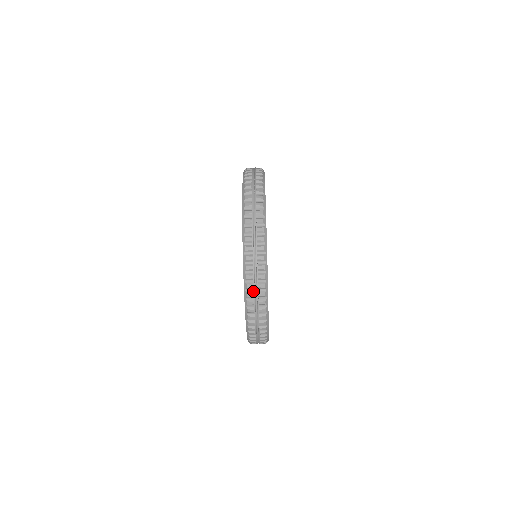
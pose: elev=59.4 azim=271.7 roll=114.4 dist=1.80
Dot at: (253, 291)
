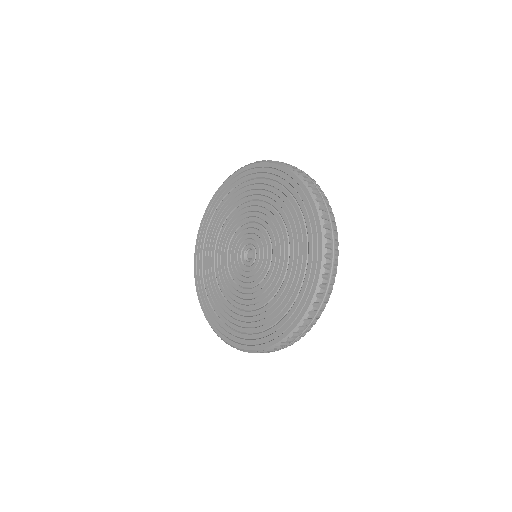
Dot at: (318, 305)
